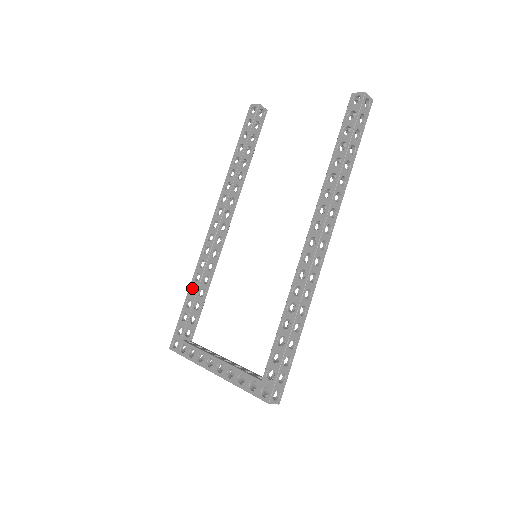
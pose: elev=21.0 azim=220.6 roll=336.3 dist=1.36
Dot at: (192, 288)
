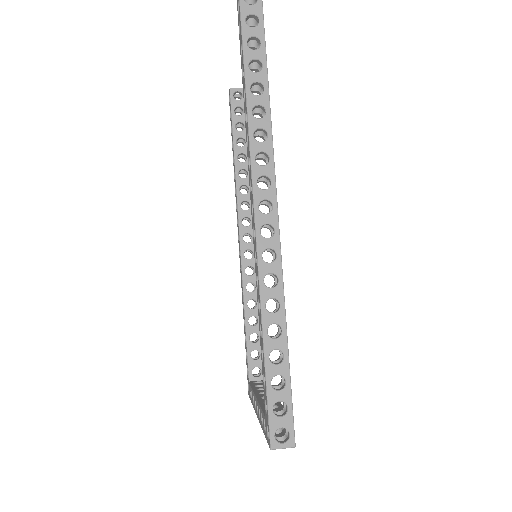
Dot at: occluded
